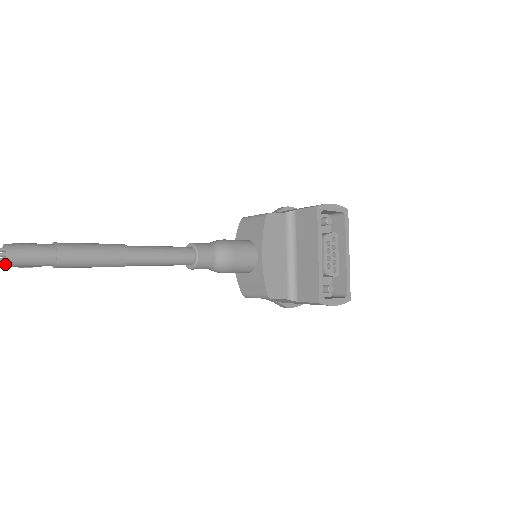
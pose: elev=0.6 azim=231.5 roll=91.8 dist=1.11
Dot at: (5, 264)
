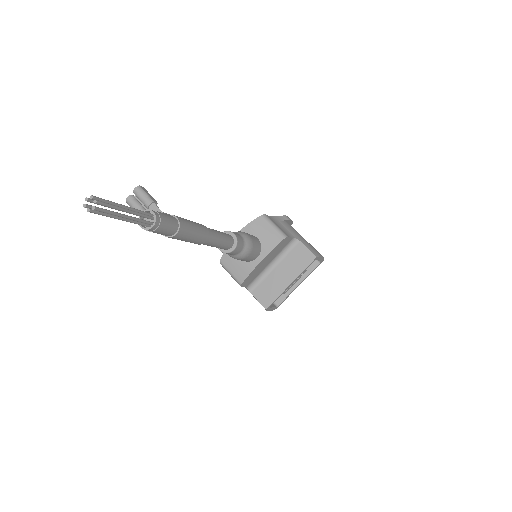
Dot at: (144, 229)
